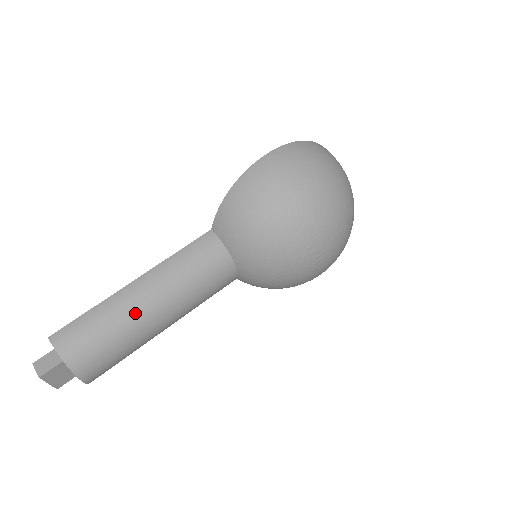
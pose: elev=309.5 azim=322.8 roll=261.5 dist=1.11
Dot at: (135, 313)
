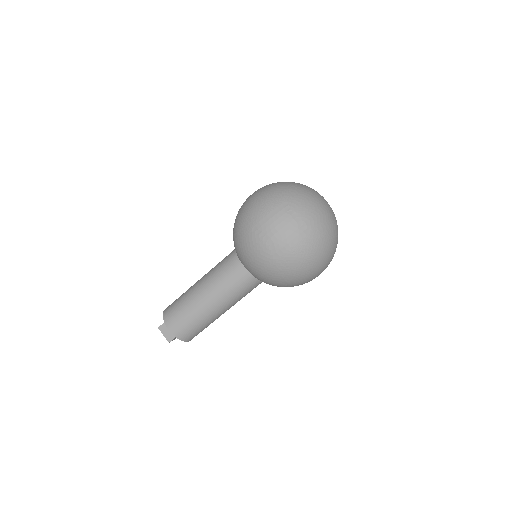
Dot at: (192, 291)
